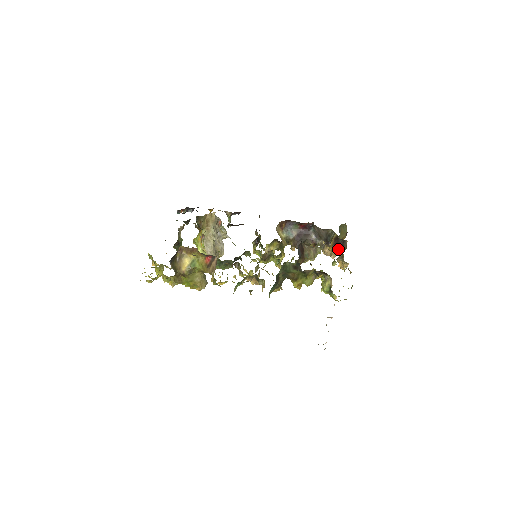
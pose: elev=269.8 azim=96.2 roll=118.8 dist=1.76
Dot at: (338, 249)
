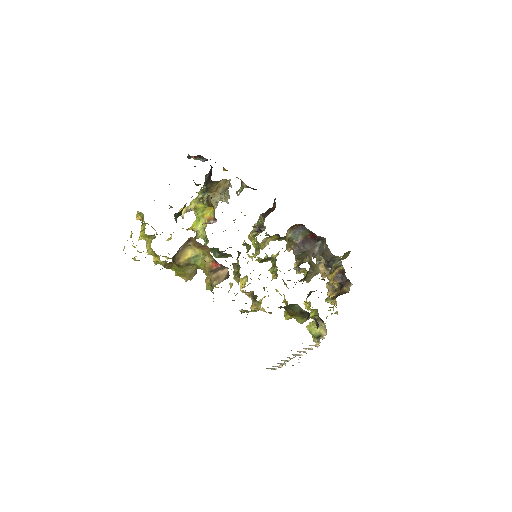
Dot at: (337, 283)
